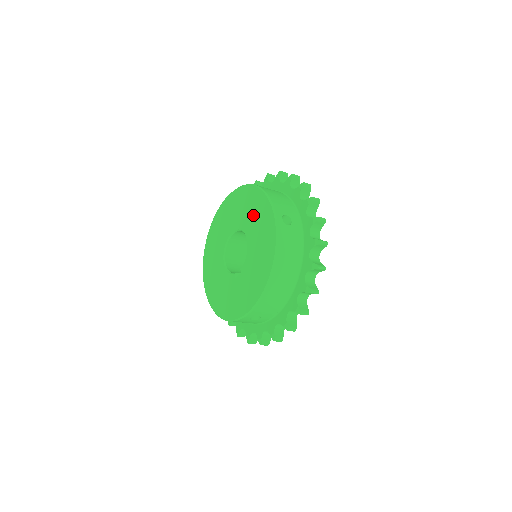
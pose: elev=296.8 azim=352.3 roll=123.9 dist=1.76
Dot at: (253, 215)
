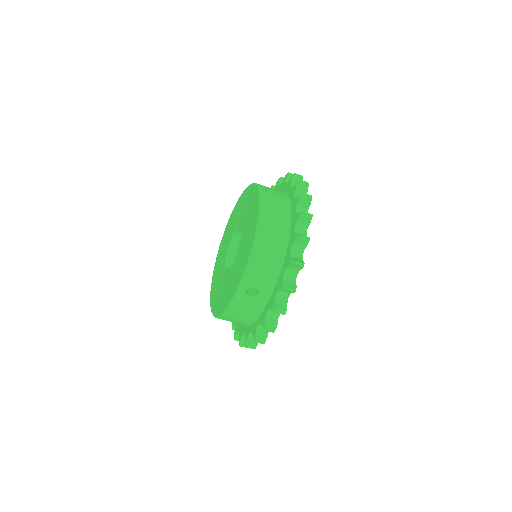
Dot at: (244, 207)
